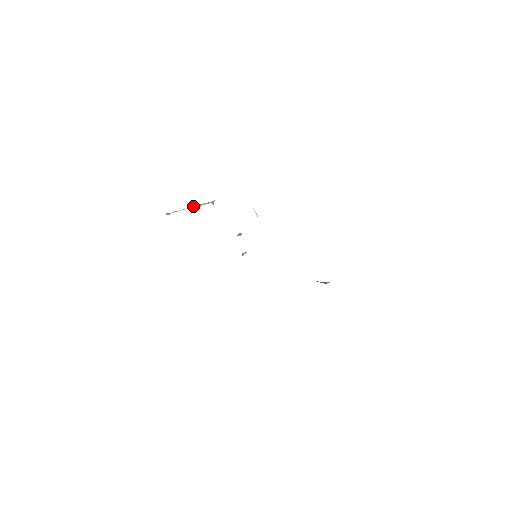
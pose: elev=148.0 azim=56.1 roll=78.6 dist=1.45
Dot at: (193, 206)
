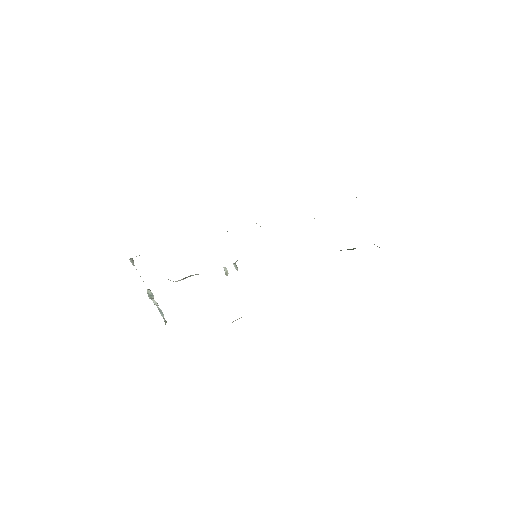
Dot at: (152, 293)
